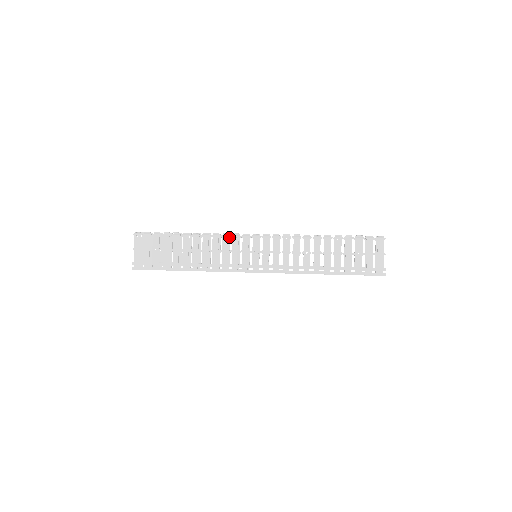
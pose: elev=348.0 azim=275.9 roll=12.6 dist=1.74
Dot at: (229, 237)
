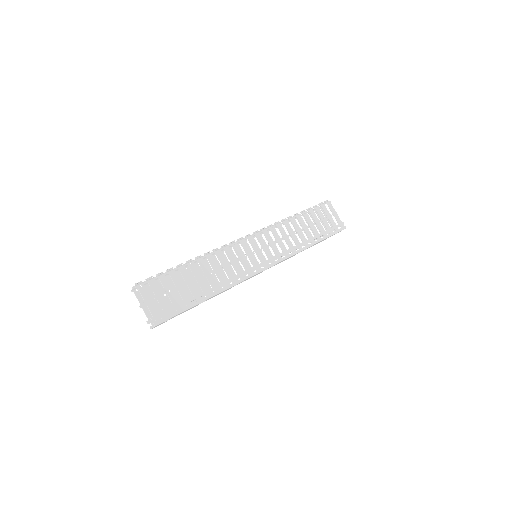
Dot at: (222, 251)
